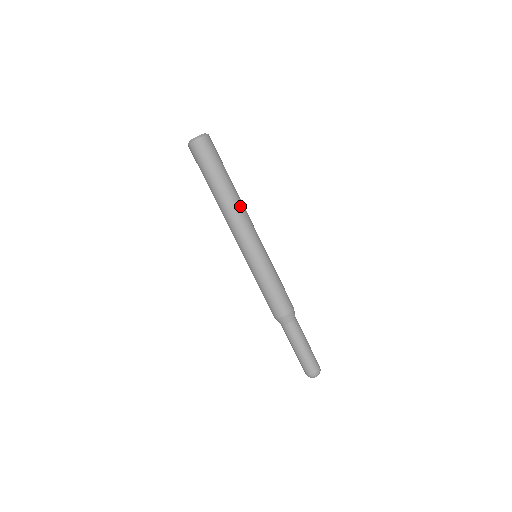
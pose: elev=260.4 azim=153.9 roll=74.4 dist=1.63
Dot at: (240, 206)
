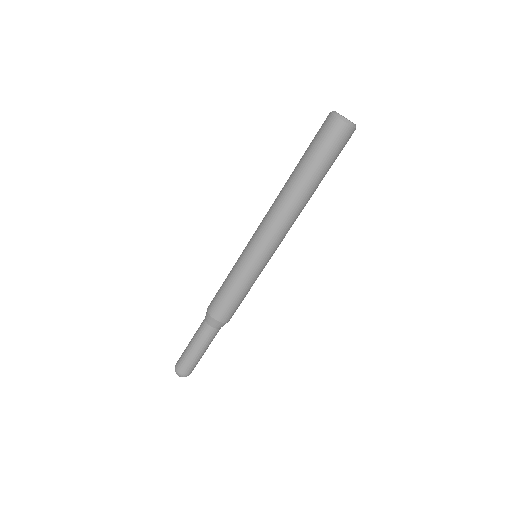
Dot at: occluded
